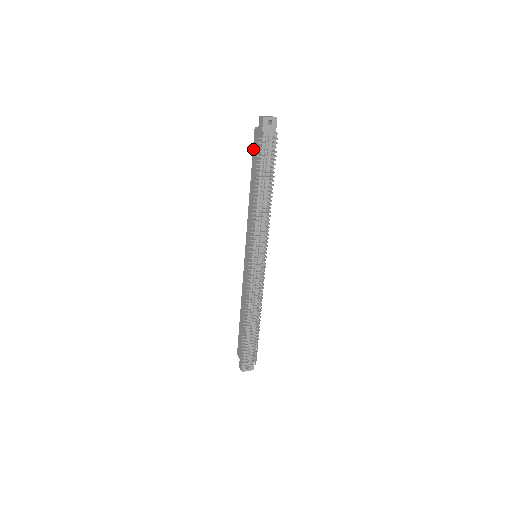
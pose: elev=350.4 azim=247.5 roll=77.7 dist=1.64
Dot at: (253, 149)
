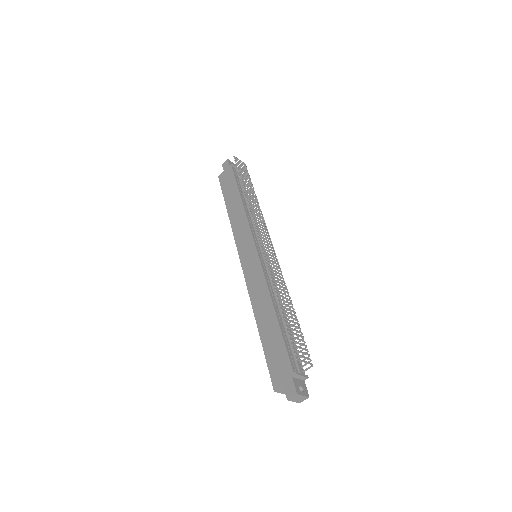
Dot at: (222, 187)
